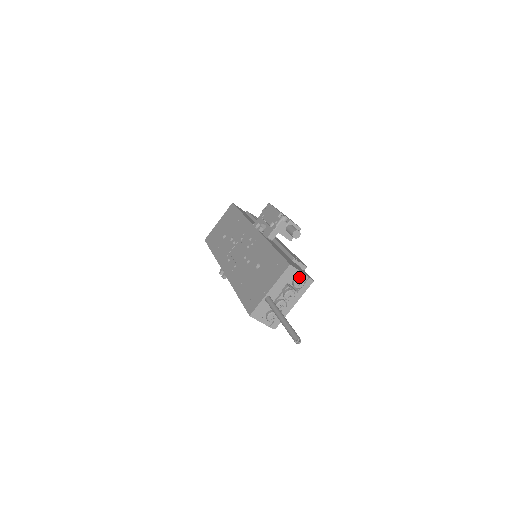
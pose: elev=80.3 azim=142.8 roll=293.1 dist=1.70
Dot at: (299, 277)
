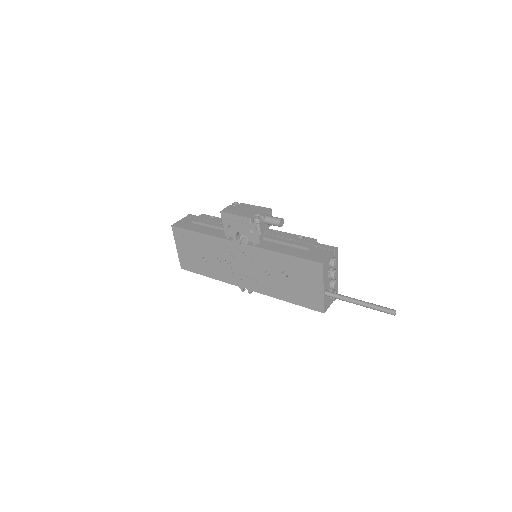
Dot at: (332, 260)
